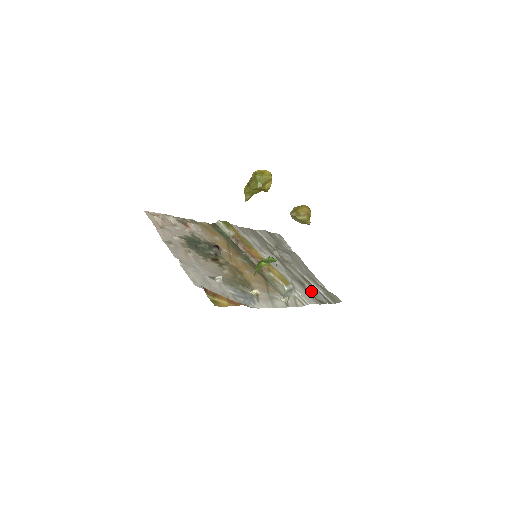
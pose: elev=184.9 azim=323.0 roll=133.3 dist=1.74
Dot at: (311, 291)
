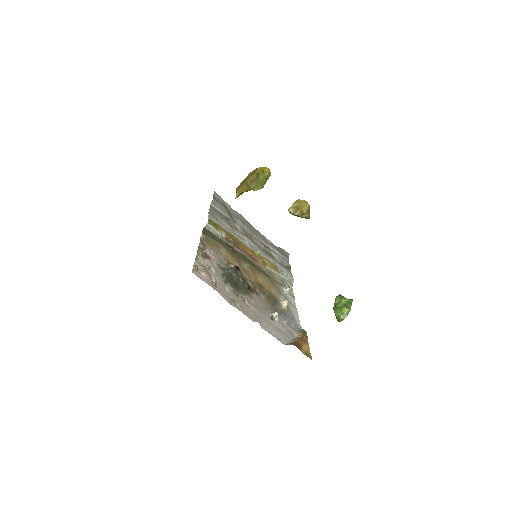
Dot at: (278, 259)
